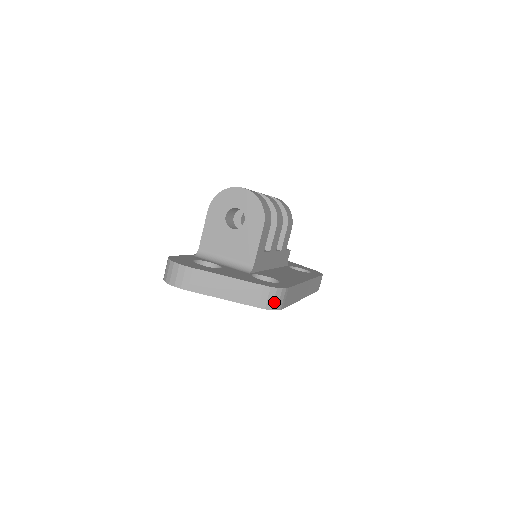
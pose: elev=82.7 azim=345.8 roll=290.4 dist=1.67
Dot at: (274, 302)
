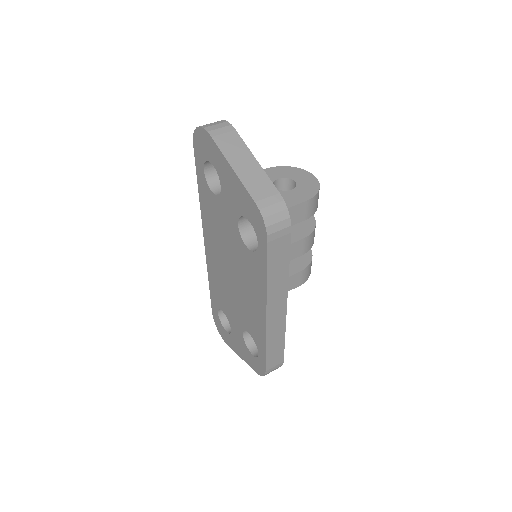
Dot at: (272, 216)
